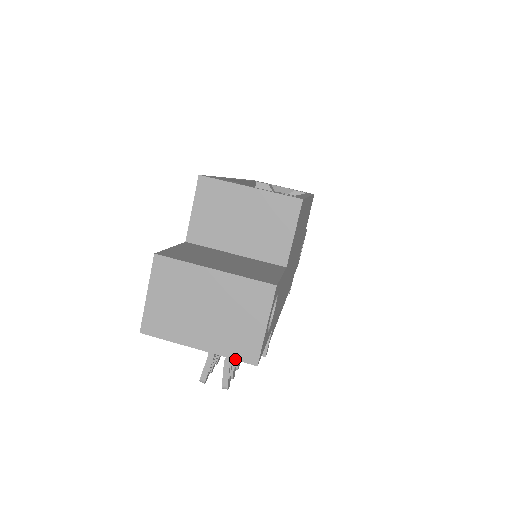
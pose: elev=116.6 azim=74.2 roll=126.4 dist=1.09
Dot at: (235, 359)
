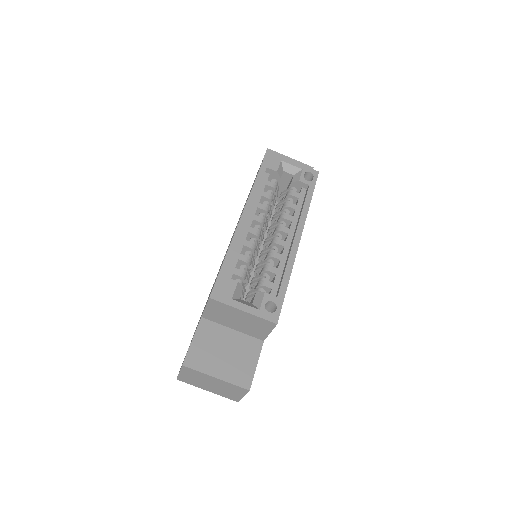
Dot at: occluded
